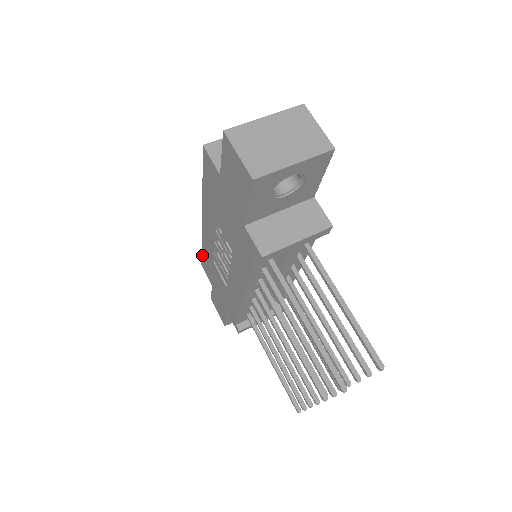
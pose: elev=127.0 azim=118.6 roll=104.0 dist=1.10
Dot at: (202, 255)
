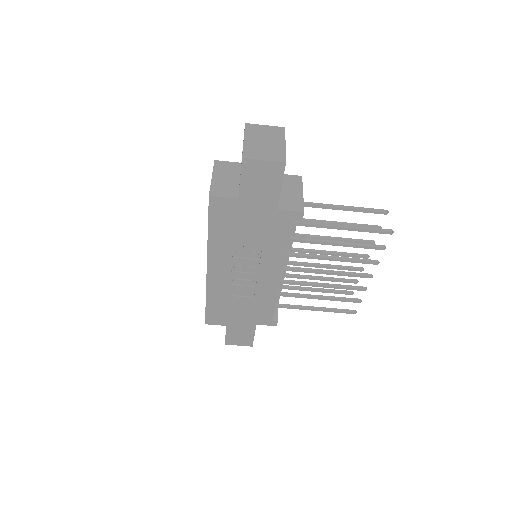
Dot at: (207, 310)
